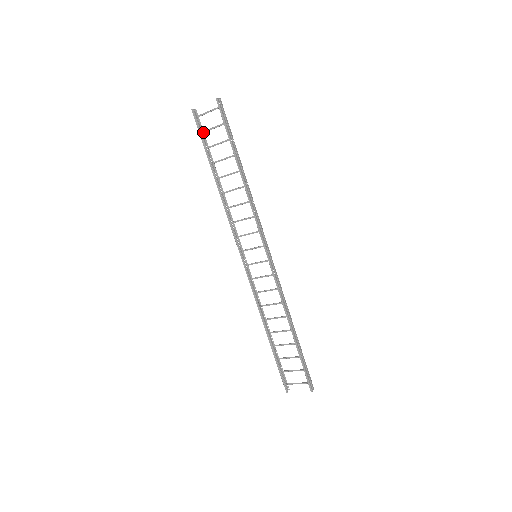
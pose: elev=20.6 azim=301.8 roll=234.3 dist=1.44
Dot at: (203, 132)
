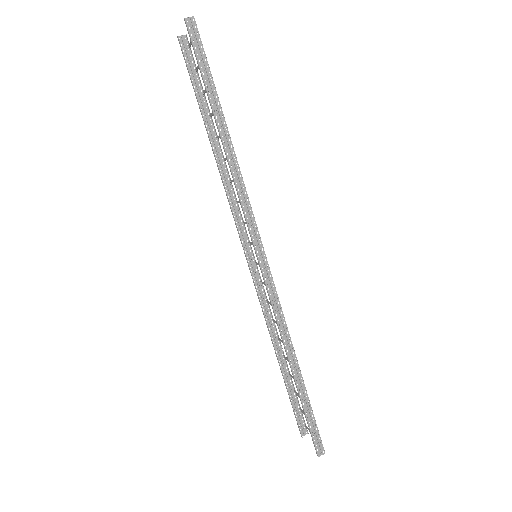
Dot at: (197, 70)
